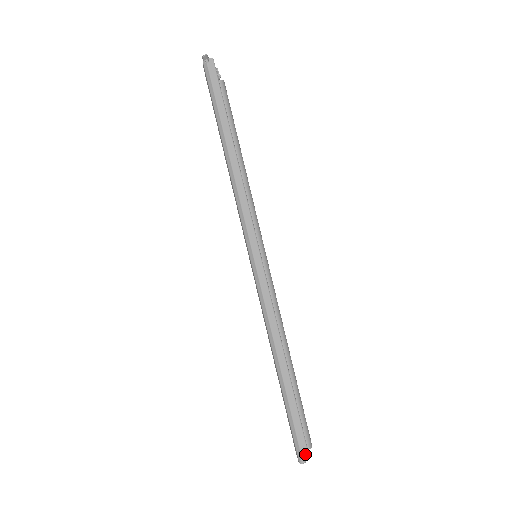
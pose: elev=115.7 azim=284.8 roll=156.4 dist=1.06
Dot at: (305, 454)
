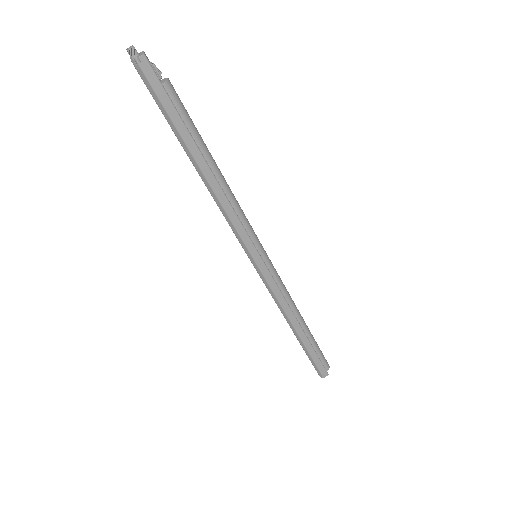
Dot at: (325, 374)
